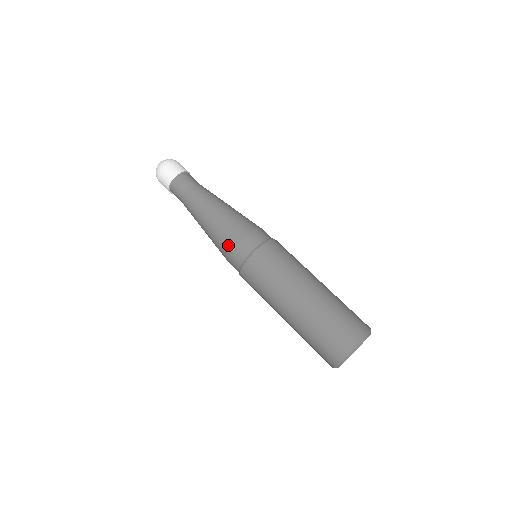
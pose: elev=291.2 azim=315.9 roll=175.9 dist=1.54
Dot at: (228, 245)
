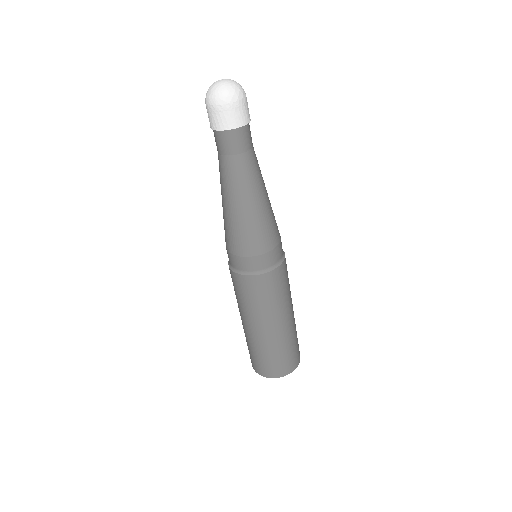
Dot at: (228, 244)
